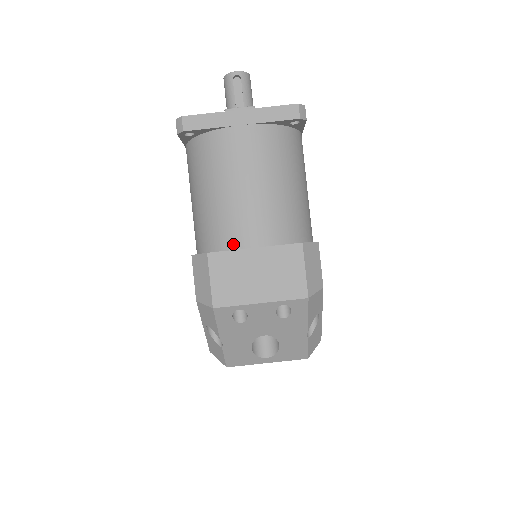
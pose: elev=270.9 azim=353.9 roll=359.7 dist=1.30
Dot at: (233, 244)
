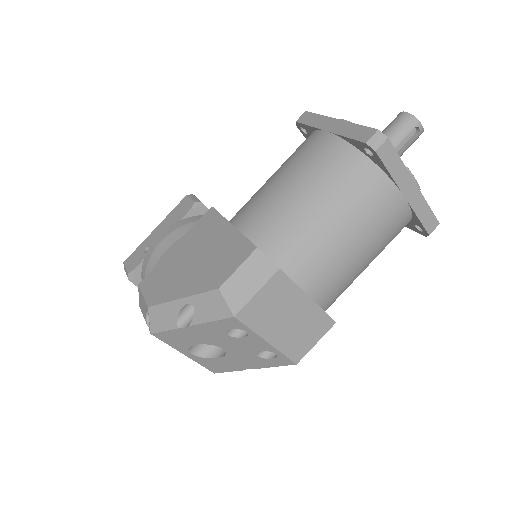
Dot at: (300, 278)
